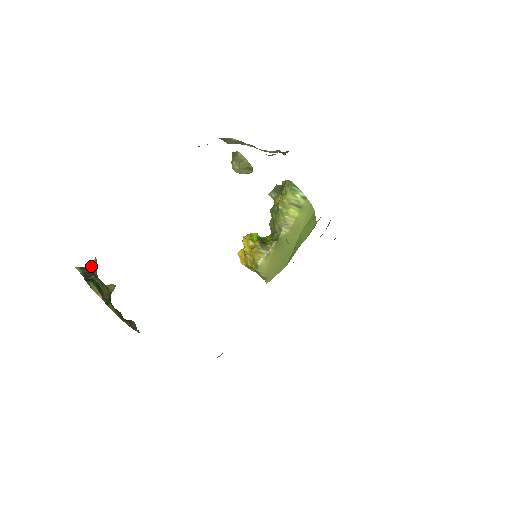
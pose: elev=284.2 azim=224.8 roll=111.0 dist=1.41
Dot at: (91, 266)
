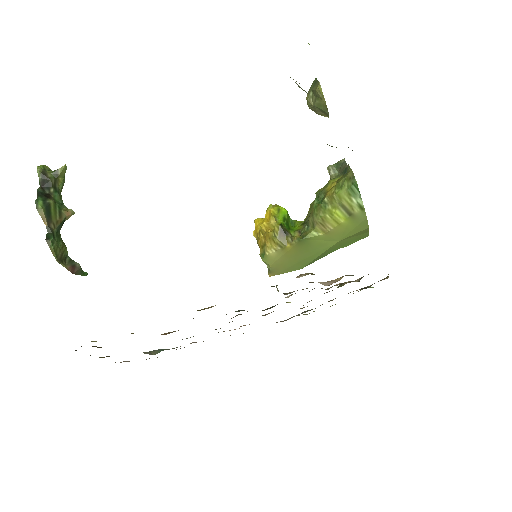
Dot at: (57, 173)
